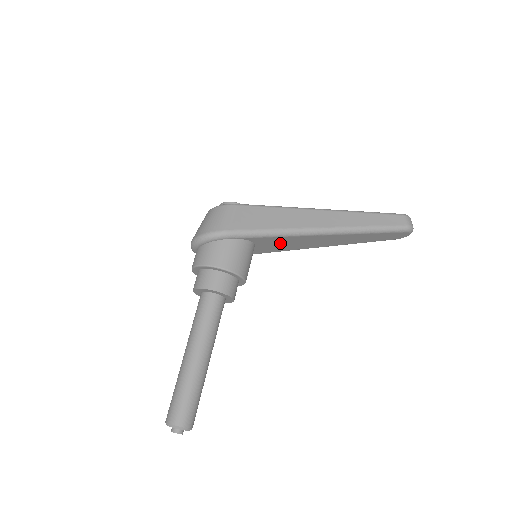
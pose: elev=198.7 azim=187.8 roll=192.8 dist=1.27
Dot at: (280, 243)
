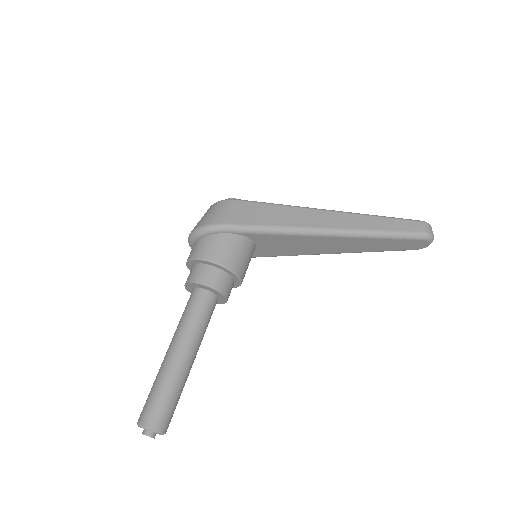
Dot at: (283, 244)
